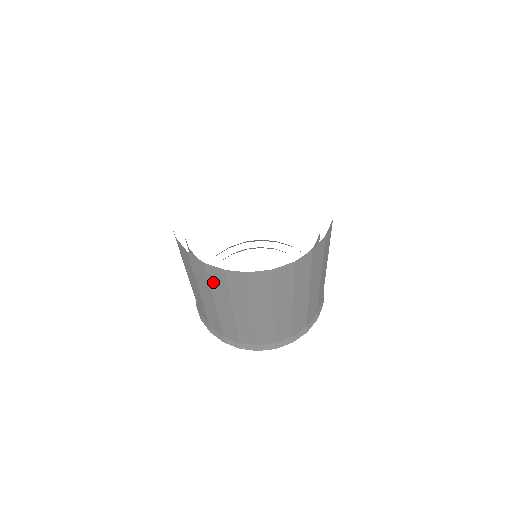
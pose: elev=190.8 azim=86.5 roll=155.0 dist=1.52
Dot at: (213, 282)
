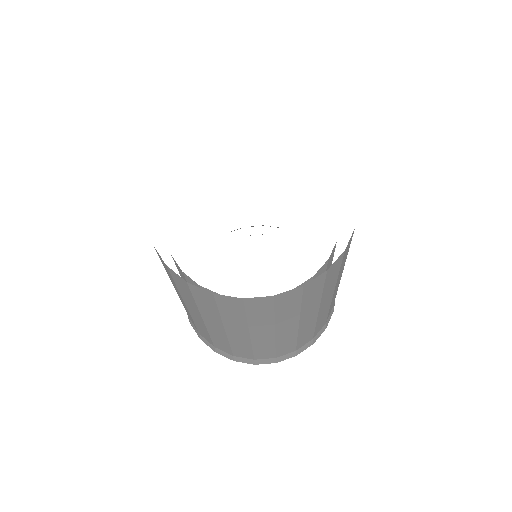
Dot at: (199, 301)
